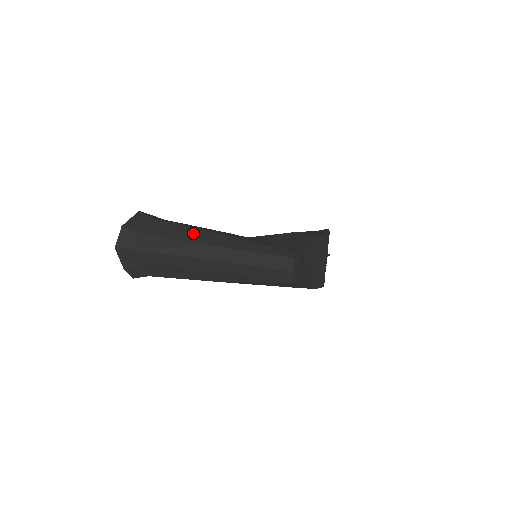
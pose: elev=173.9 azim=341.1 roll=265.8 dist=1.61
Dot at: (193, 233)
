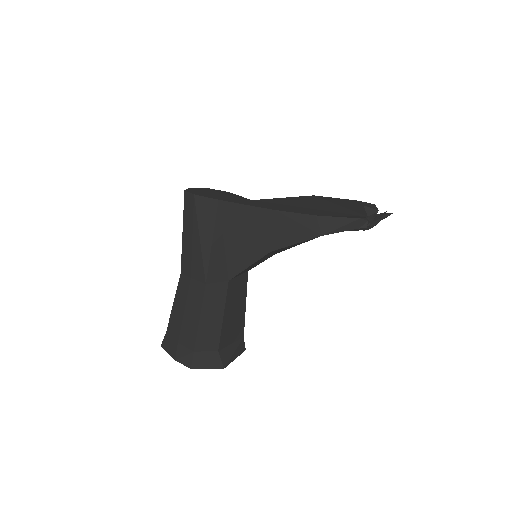
Dot at: occluded
